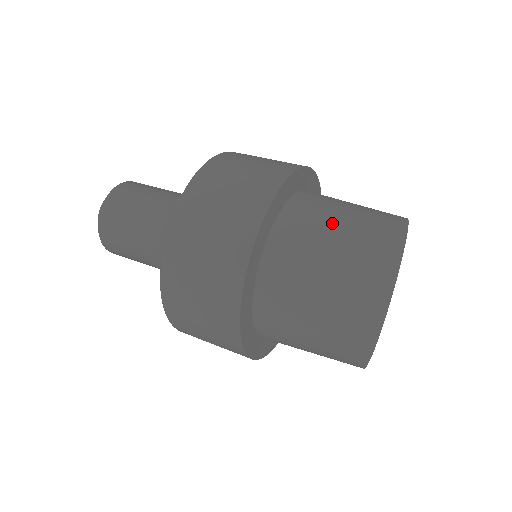
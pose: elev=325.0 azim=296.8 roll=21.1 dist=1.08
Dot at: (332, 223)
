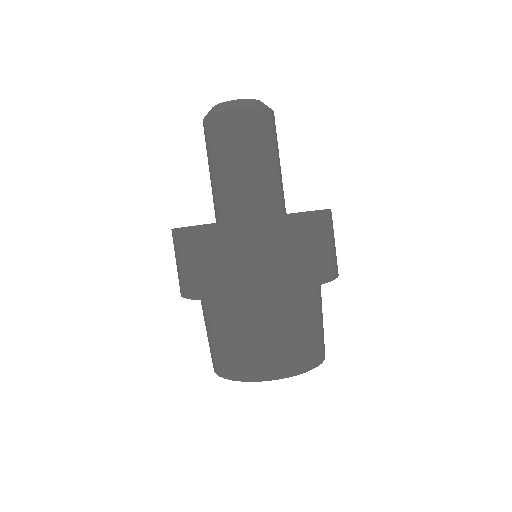
Dot at: (214, 334)
